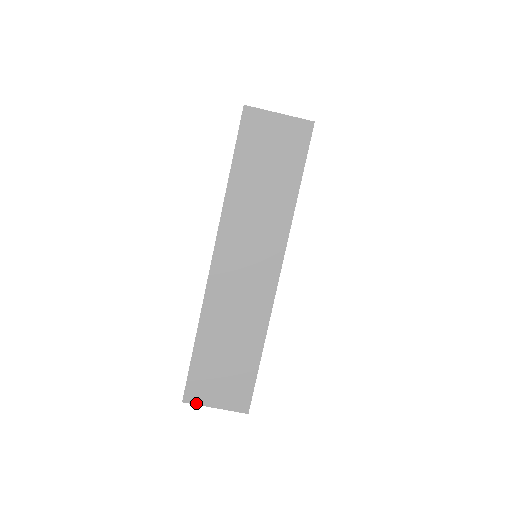
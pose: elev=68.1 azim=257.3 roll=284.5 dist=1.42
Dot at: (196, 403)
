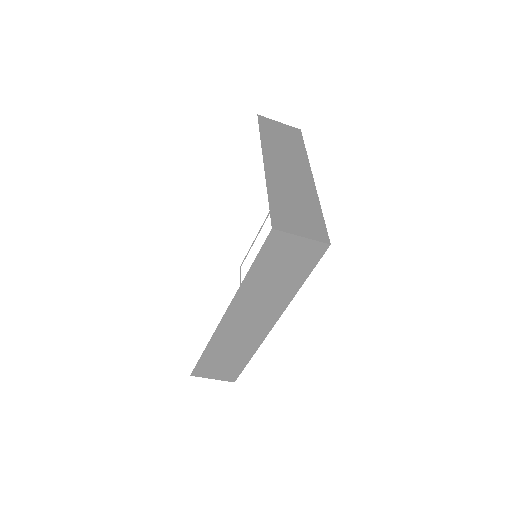
Dot at: (200, 376)
